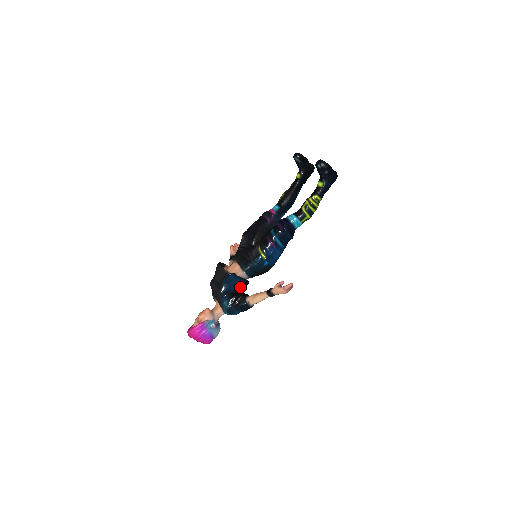
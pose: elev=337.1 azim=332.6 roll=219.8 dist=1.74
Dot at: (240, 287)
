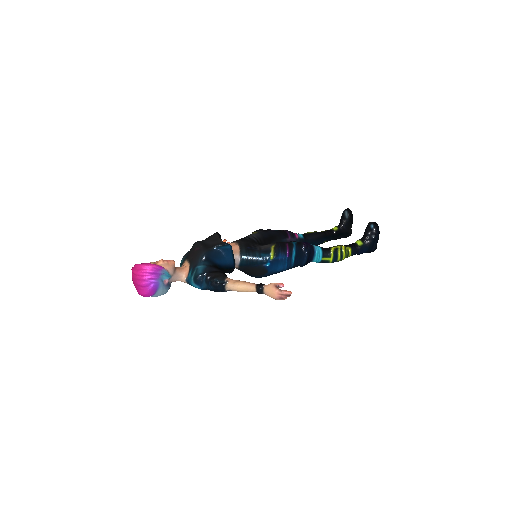
Dot at: (224, 267)
